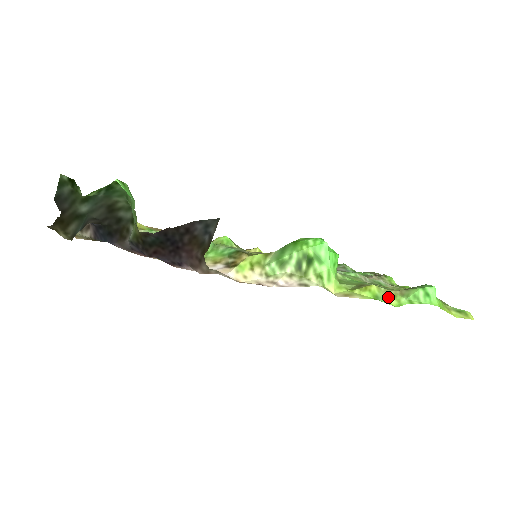
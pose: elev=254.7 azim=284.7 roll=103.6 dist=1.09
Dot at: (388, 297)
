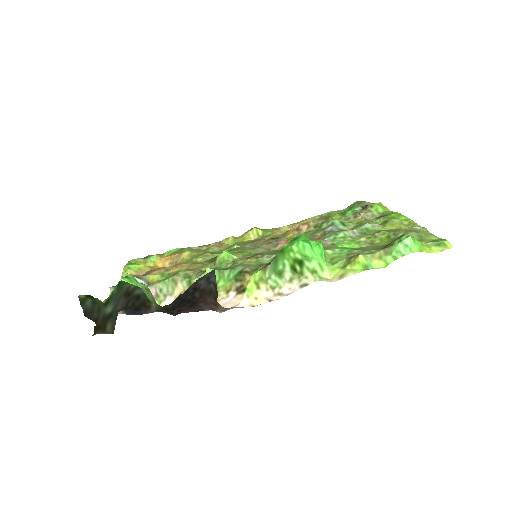
Dot at: (375, 261)
